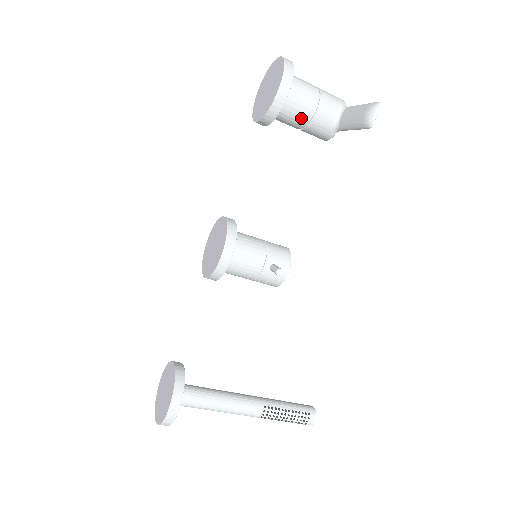
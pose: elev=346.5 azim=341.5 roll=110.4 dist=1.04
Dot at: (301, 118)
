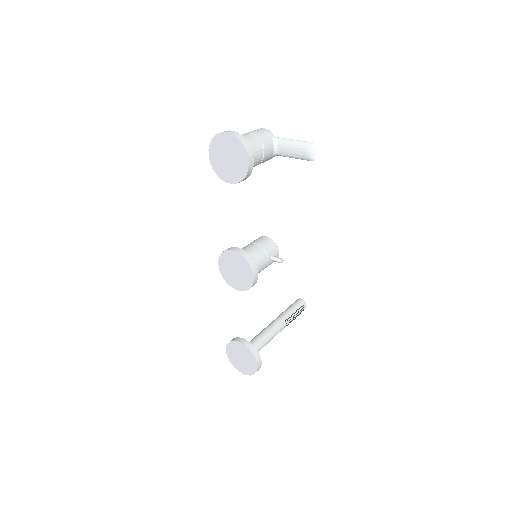
Dot at: (256, 164)
